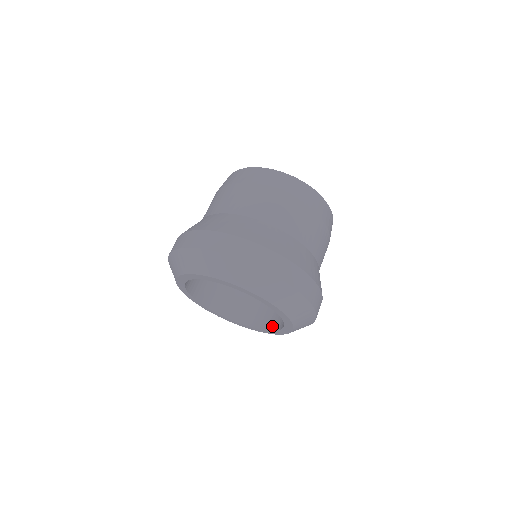
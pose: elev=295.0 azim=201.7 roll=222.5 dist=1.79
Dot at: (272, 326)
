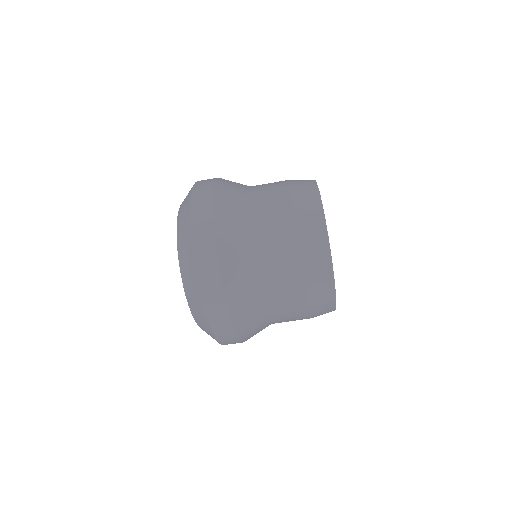
Dot at: occluded
